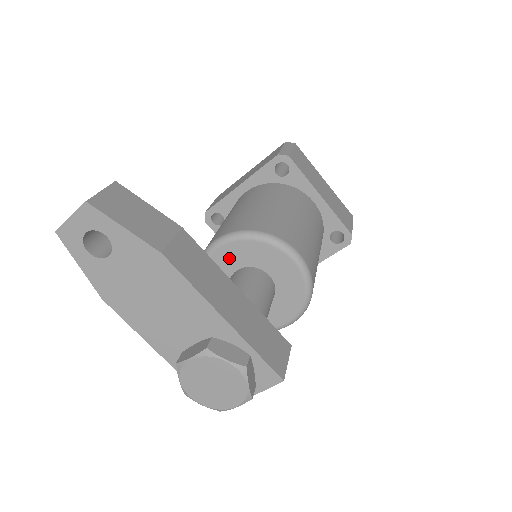
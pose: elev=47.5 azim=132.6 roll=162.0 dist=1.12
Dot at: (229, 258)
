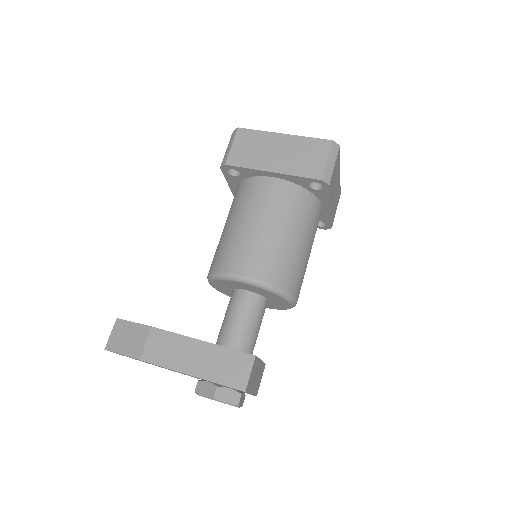
Dot at: (222, 288)
